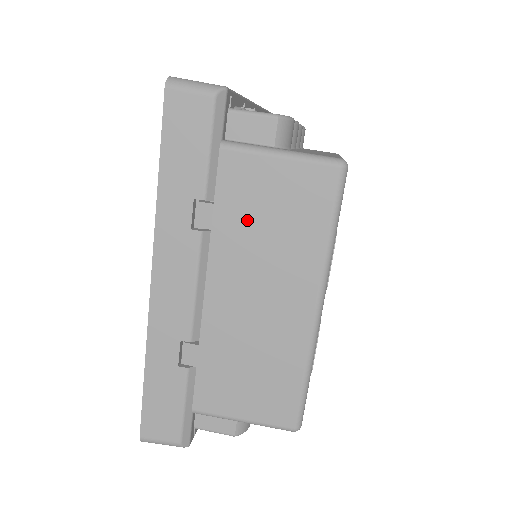
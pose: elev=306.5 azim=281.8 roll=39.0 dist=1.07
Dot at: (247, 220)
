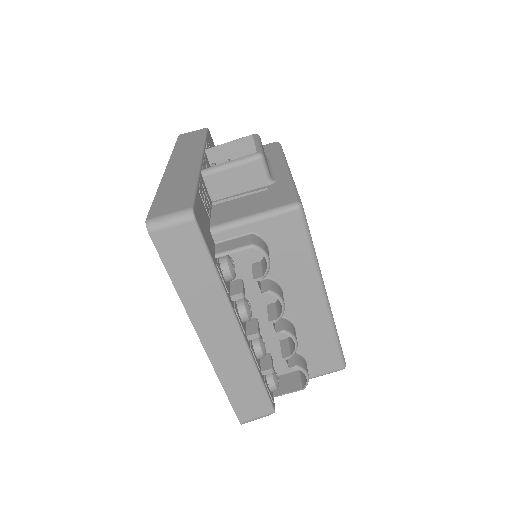
Dot at: occluded
